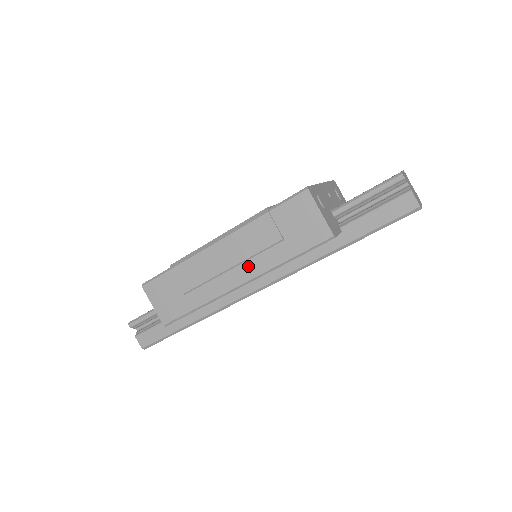
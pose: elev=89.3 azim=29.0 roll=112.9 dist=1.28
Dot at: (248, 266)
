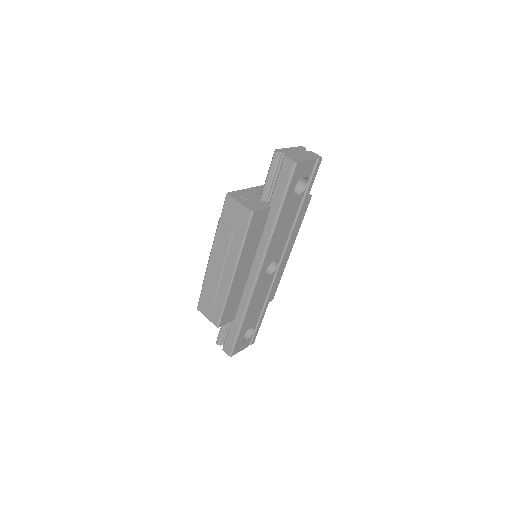
Dot at: (229, 260)
